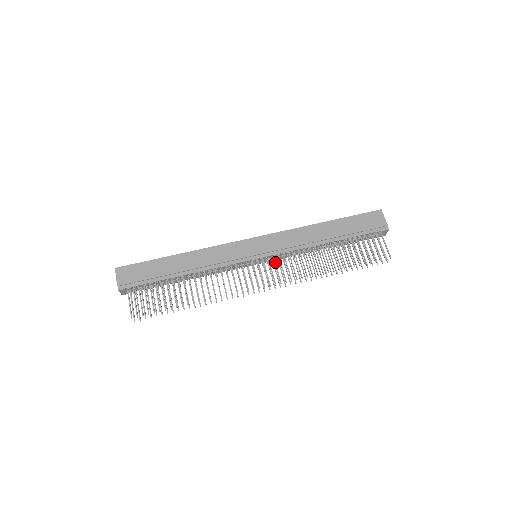
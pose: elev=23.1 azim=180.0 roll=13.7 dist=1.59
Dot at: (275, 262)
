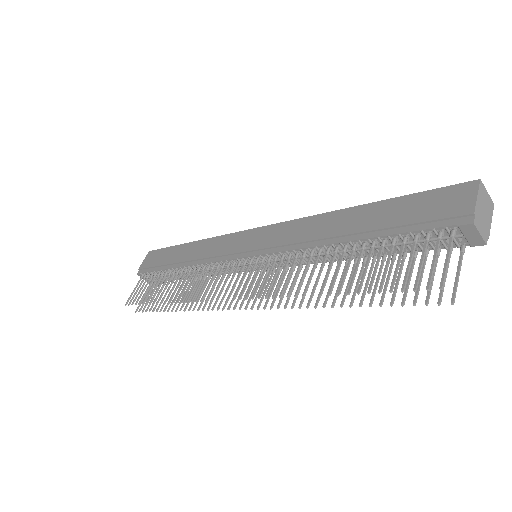
Dot at: (260, 265)
